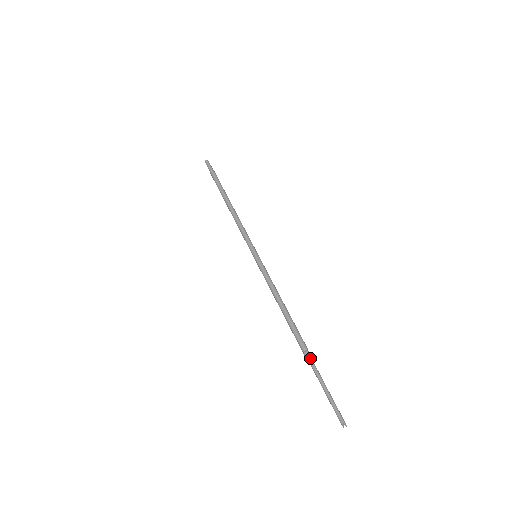
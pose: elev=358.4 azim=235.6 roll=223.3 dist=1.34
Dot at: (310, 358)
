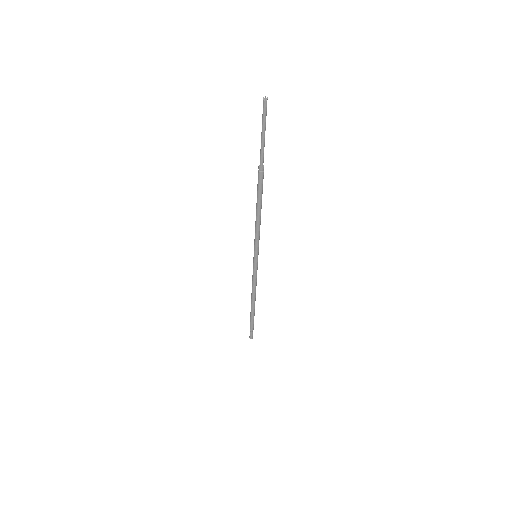
Dot at: (261, 161)
